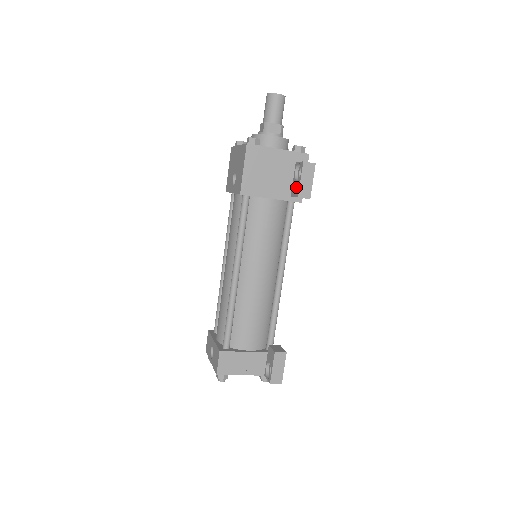
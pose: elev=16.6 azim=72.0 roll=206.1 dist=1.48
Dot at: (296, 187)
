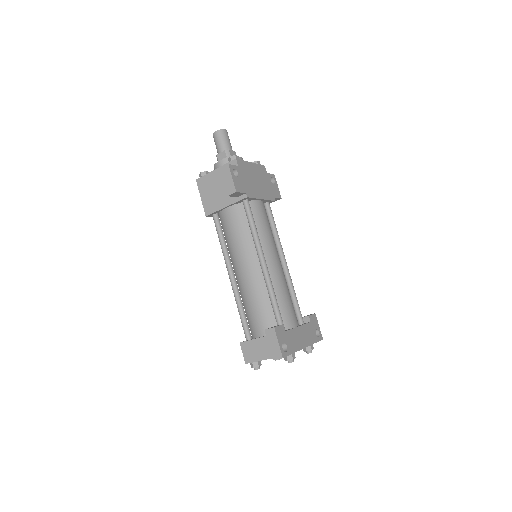
Dot at: occluded
